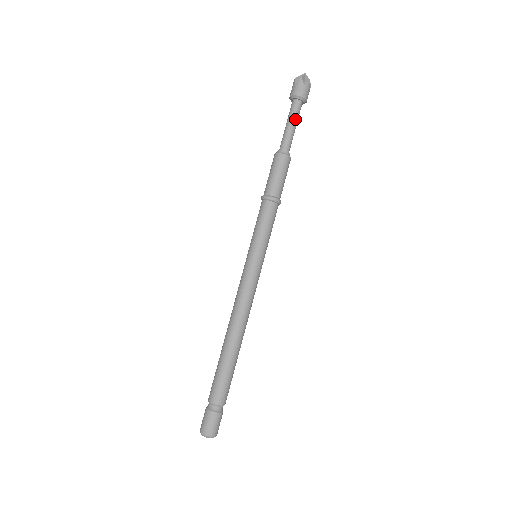
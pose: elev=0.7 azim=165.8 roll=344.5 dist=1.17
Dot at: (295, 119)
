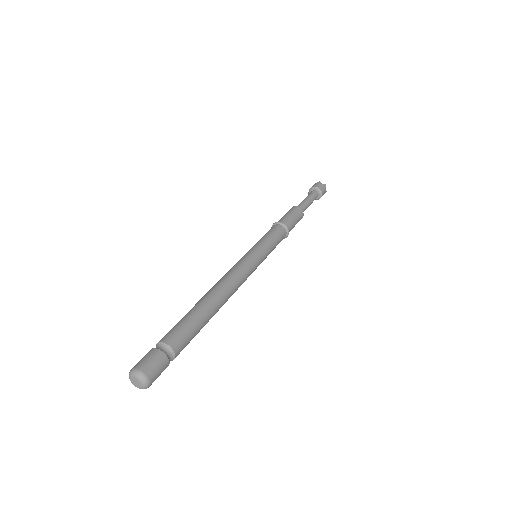
Dot at: occluded
